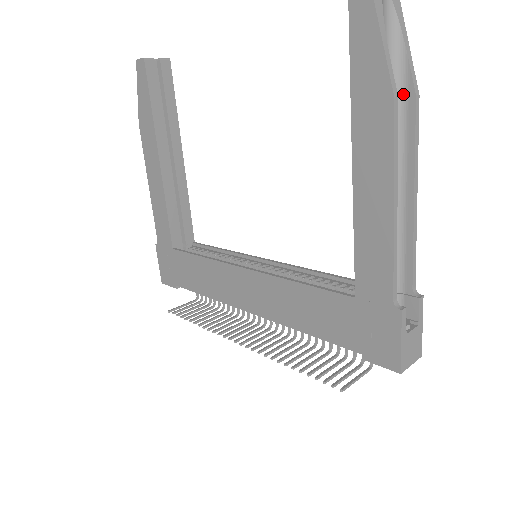
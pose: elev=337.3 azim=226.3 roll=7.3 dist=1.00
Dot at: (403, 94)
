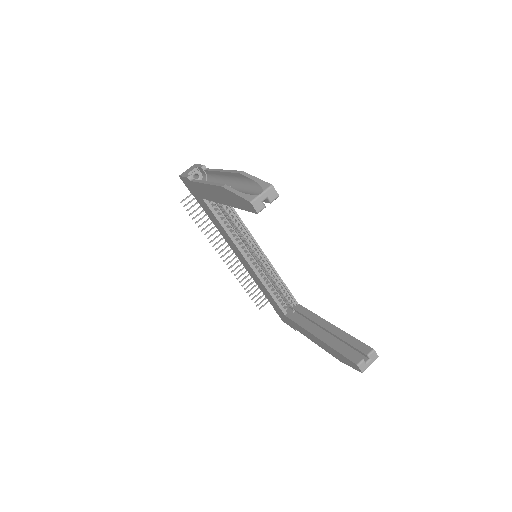
Dot at: occluded
